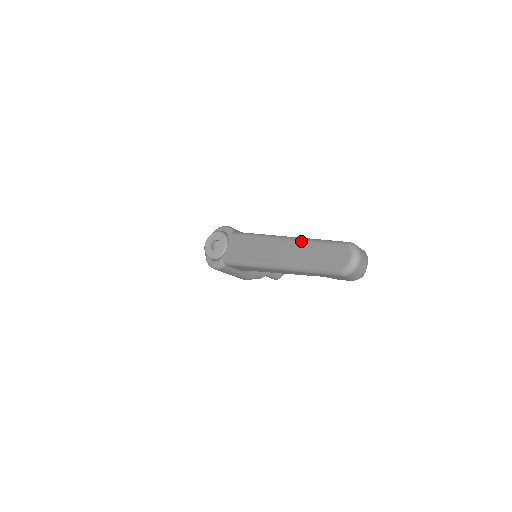
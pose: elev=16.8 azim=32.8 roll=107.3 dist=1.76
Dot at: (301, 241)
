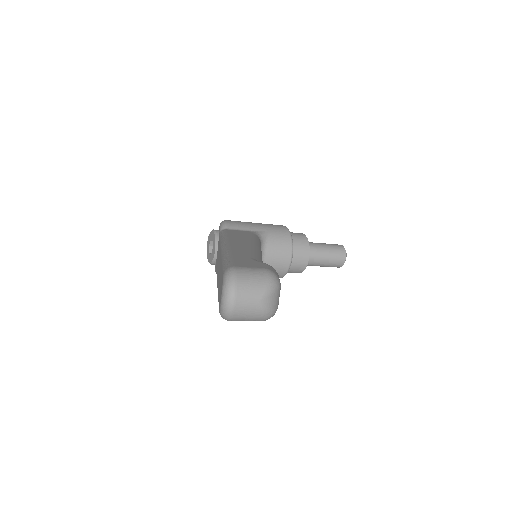
Dot at: (221, 256)
